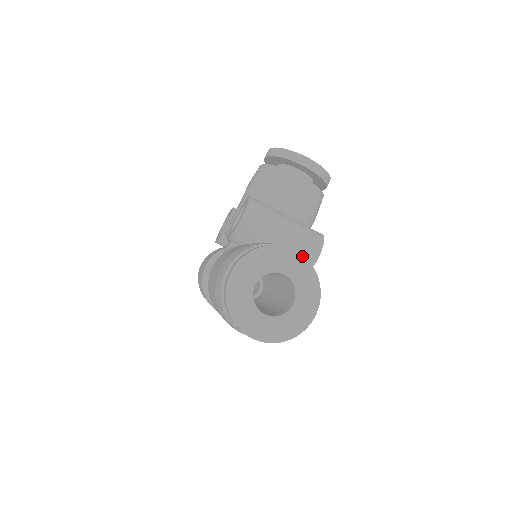
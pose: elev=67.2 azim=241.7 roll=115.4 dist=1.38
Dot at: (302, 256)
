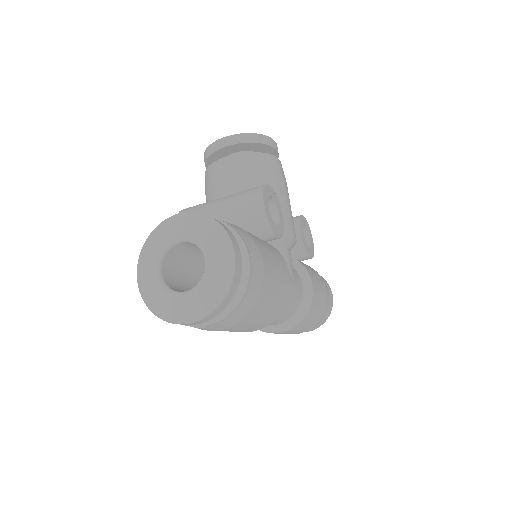
Dot at: (187, 213)
